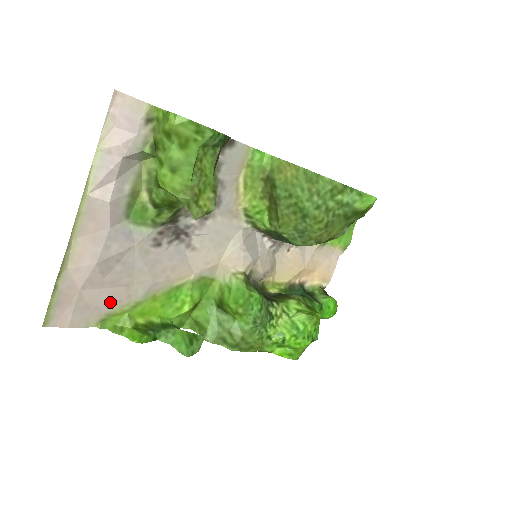
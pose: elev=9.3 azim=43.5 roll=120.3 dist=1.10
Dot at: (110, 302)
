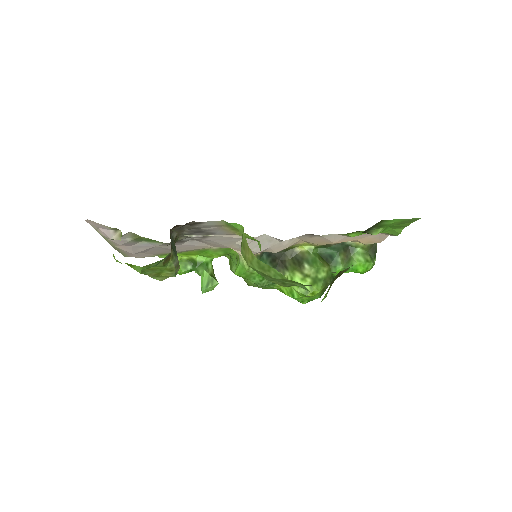
Dot at: (159, 253)
